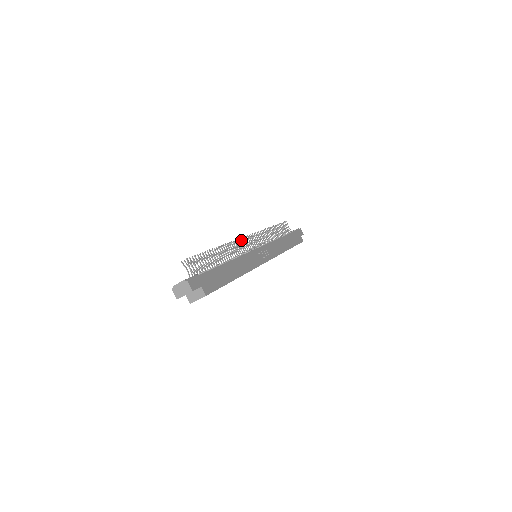
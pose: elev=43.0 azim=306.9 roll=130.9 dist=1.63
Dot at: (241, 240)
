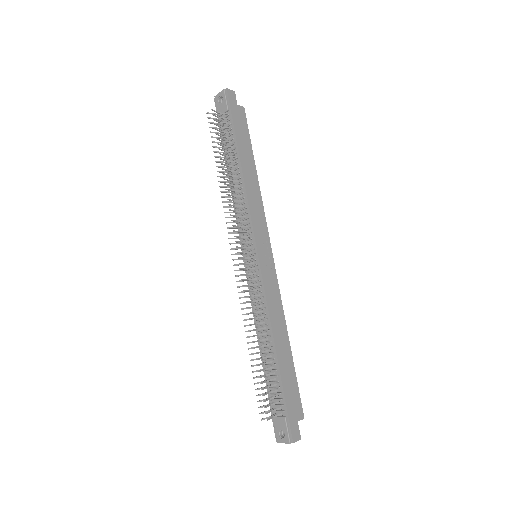
Dot at: (243, 280)
